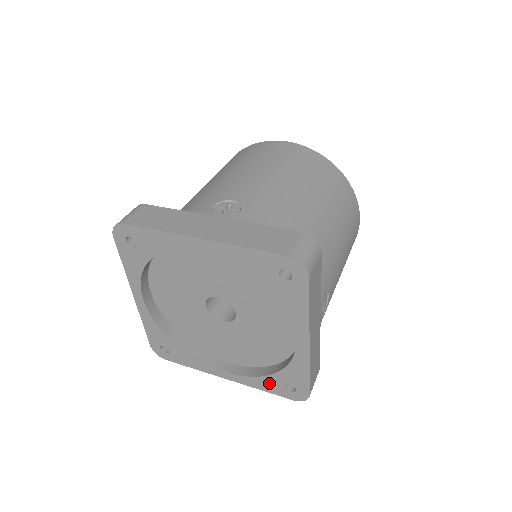
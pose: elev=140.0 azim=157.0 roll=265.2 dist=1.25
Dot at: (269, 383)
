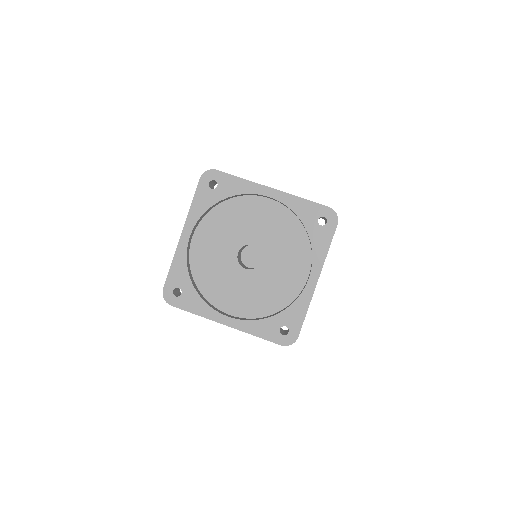
Dot at: (266, 326)
